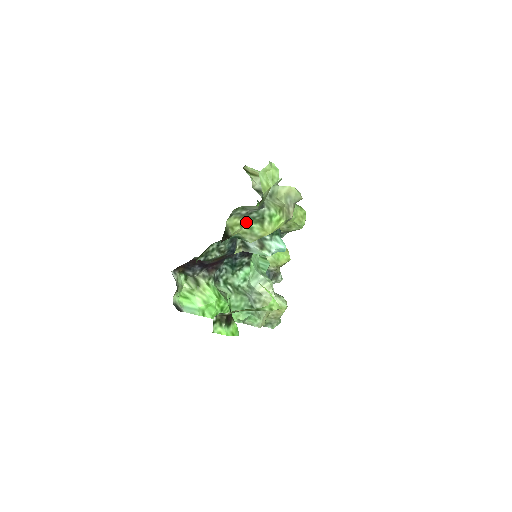
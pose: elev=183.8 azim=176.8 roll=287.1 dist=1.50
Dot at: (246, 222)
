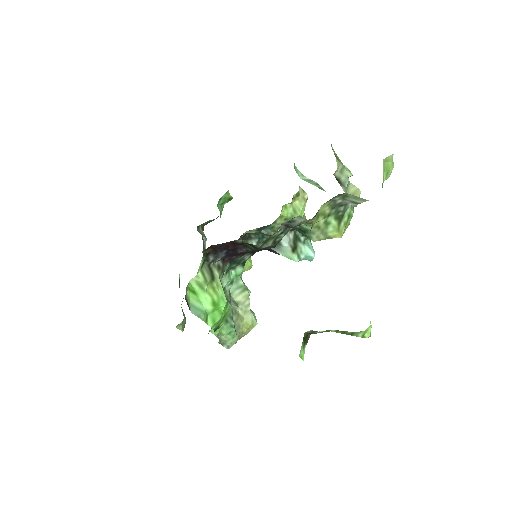
Dot at: (330, 214)
